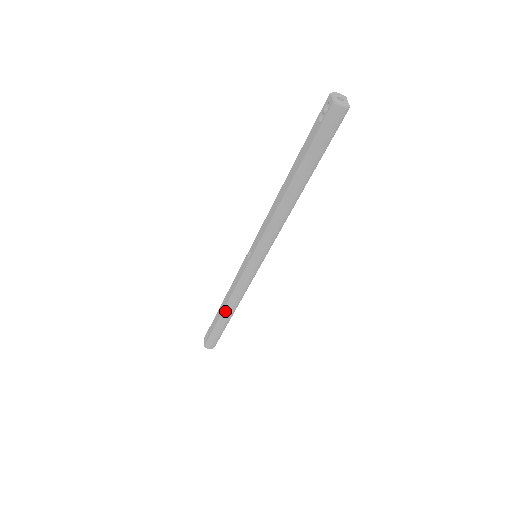
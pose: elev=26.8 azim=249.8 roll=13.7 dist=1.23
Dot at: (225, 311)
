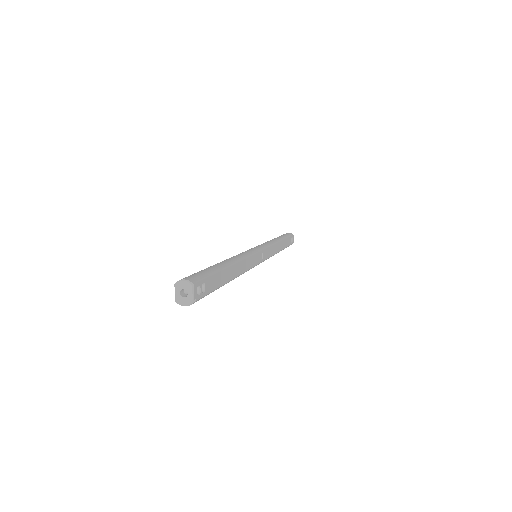
Dot at: occluded
